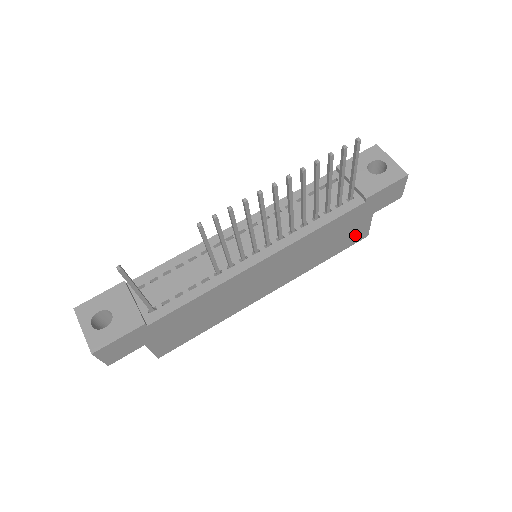
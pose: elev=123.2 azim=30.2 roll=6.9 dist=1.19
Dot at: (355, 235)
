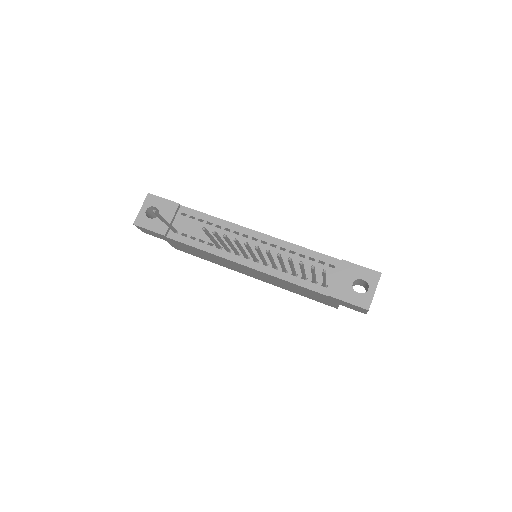
Dot at: (324, 302)
